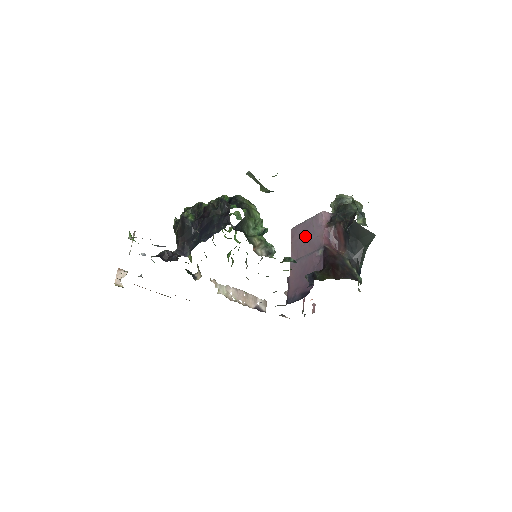
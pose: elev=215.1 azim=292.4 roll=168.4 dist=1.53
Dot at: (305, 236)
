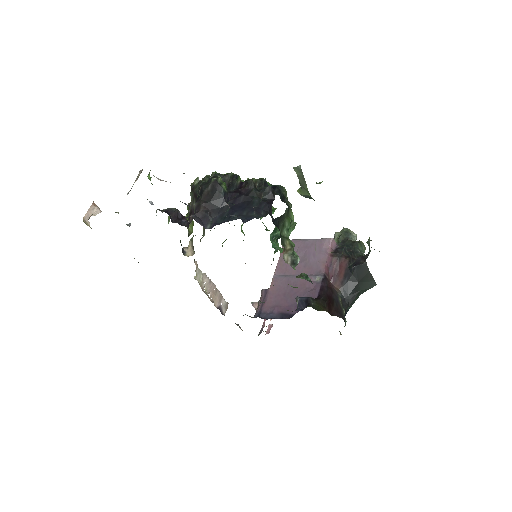
Dot at: (302, 255)
